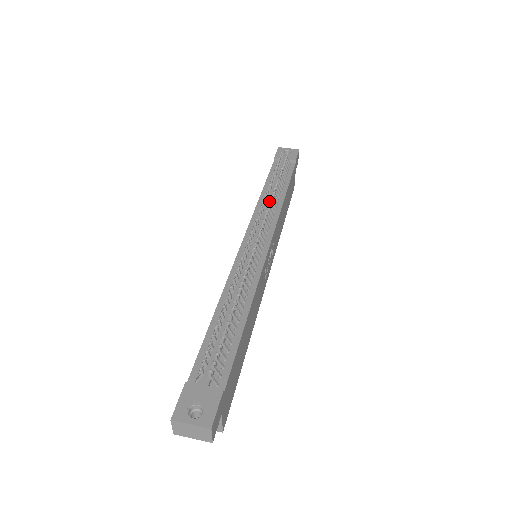
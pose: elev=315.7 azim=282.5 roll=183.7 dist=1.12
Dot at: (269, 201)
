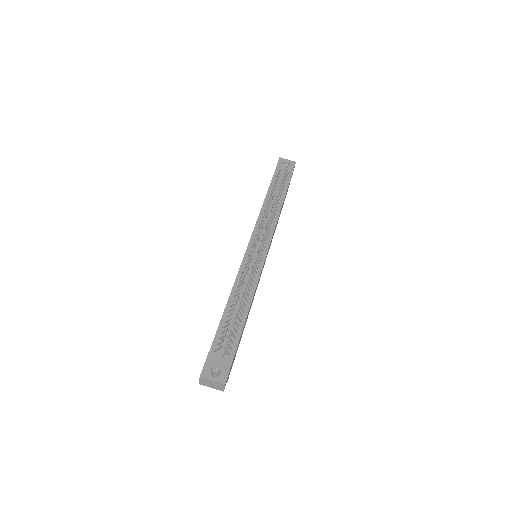
Dot at: (269, 211)
